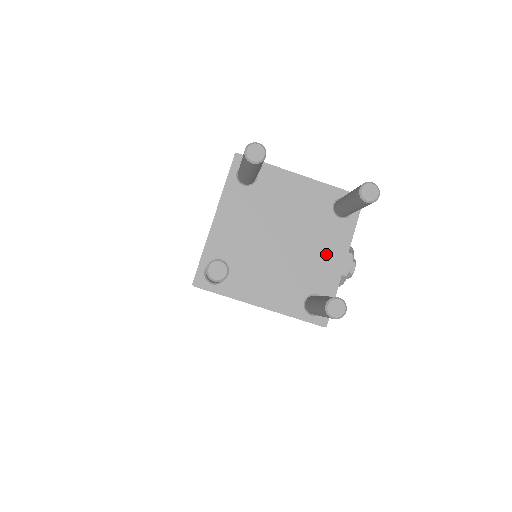
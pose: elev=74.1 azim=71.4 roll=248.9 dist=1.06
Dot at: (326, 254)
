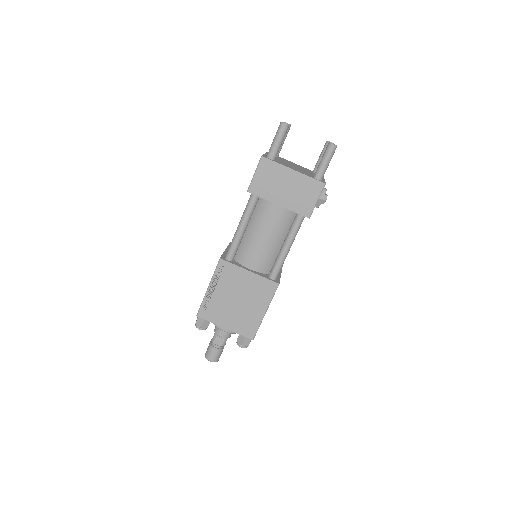
Dot at: occluded
